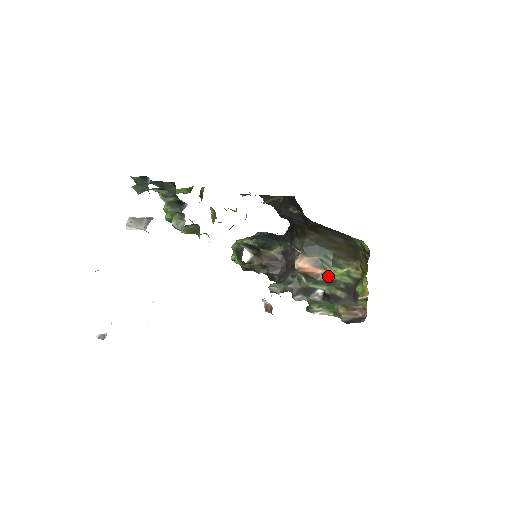
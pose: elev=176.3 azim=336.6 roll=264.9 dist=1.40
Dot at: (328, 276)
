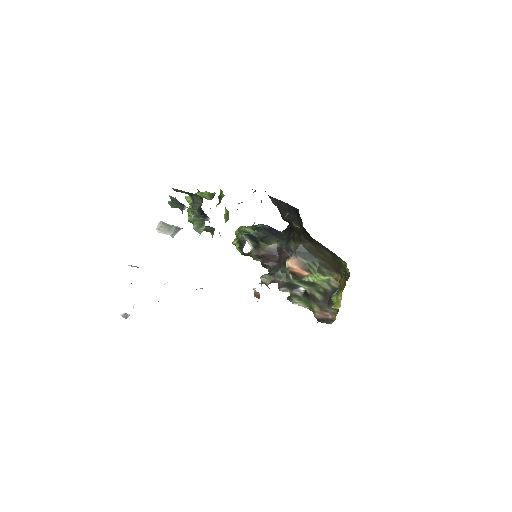
Dot at: (312, 279)
